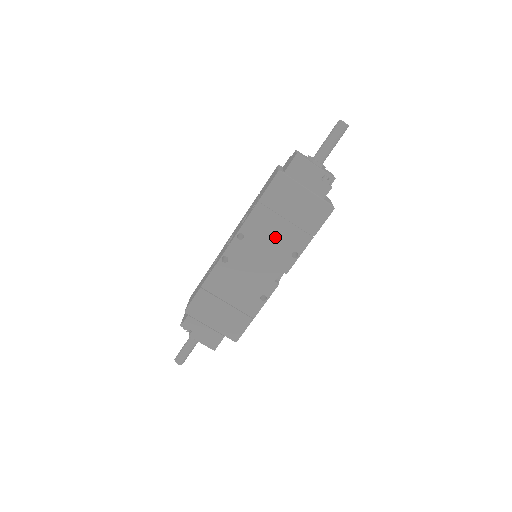
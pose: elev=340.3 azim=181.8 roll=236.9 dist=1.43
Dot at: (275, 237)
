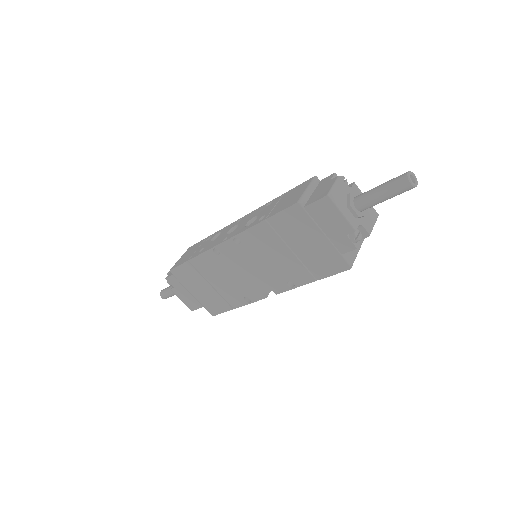
Dot at: (274, 260)
